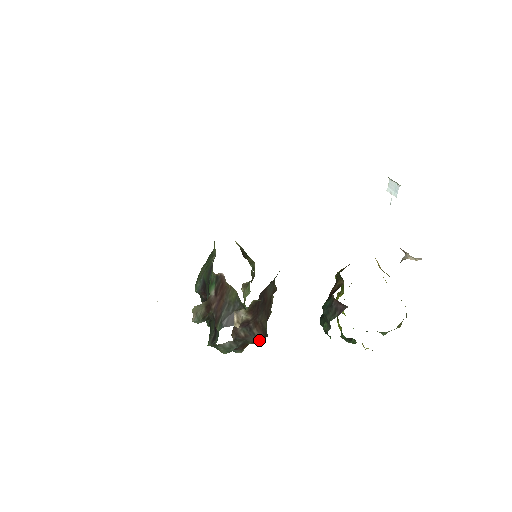
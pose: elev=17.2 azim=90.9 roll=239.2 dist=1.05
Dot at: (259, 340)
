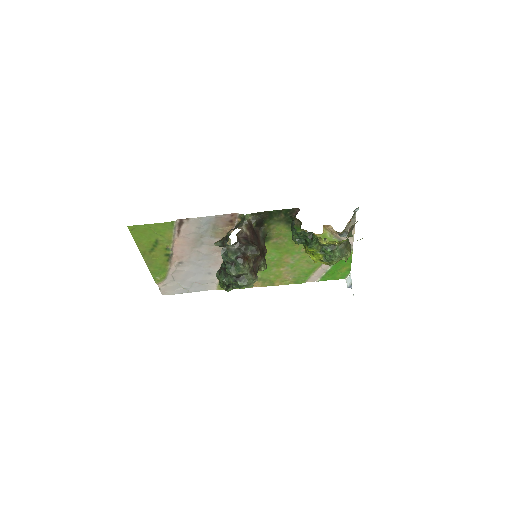
Dot at: (254, 246)
